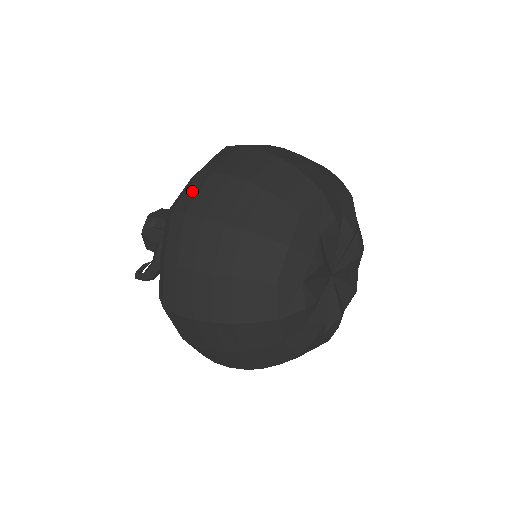
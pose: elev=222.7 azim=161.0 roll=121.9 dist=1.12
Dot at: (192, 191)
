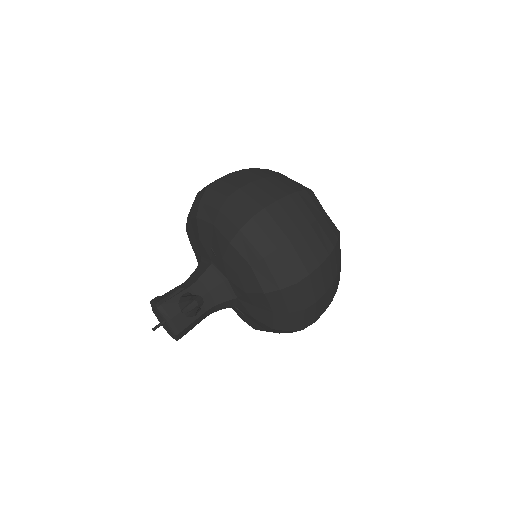
Dot at: occluded
